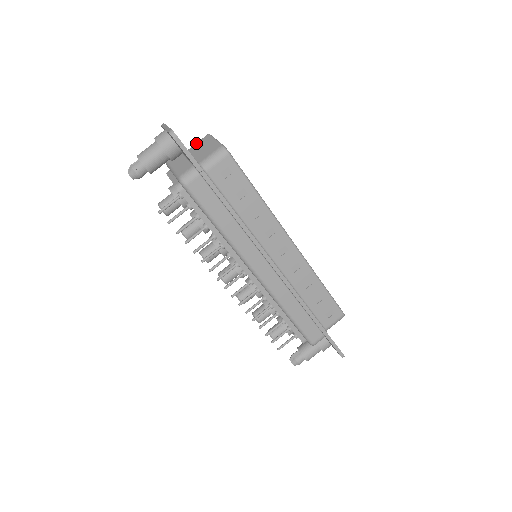
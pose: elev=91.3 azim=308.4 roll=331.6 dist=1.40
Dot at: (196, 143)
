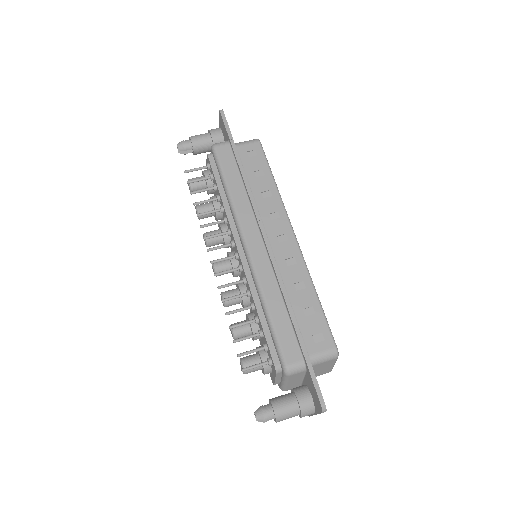
Dot at: occluded
